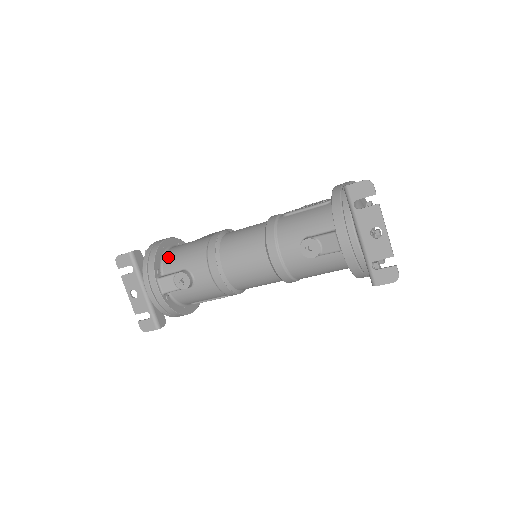
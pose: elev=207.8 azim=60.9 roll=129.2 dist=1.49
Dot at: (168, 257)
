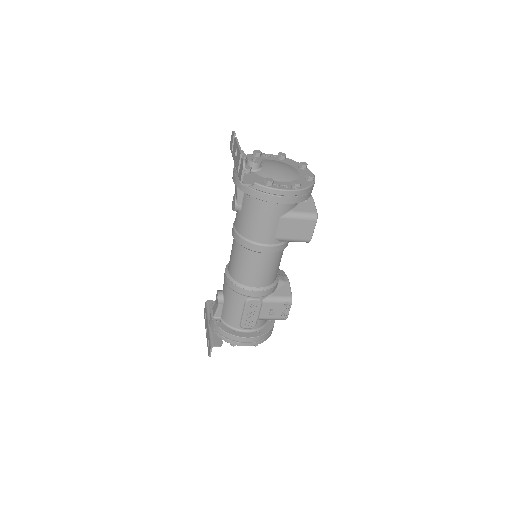
Dot at: occluded
